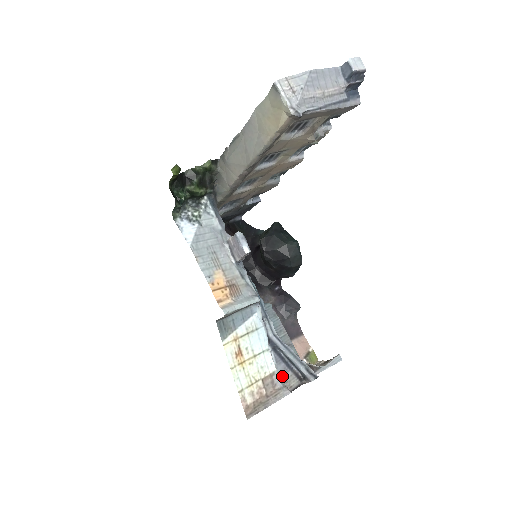
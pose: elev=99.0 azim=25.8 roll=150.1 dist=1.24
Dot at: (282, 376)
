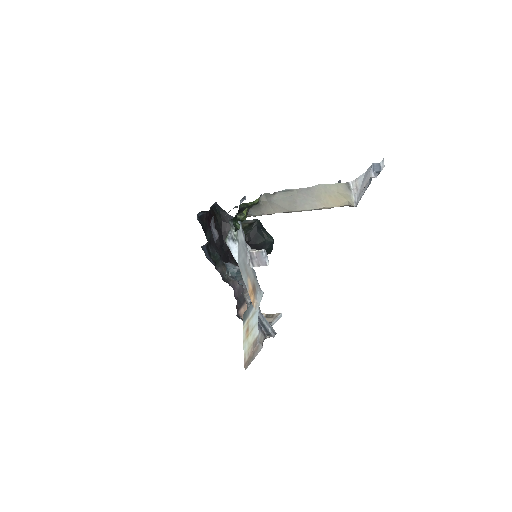
Dot at: occluded
